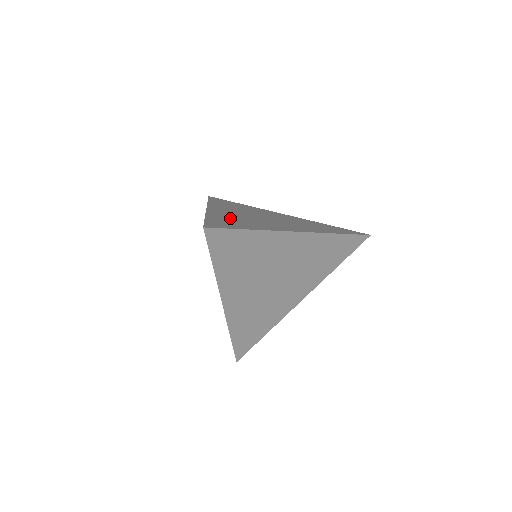
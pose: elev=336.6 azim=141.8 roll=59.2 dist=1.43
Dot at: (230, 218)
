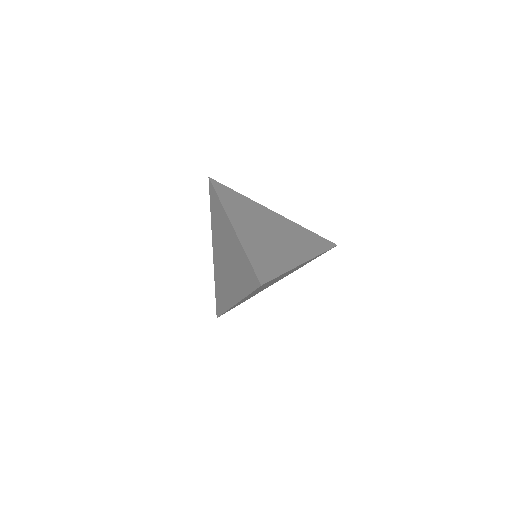
Dot at: (259, 248)
